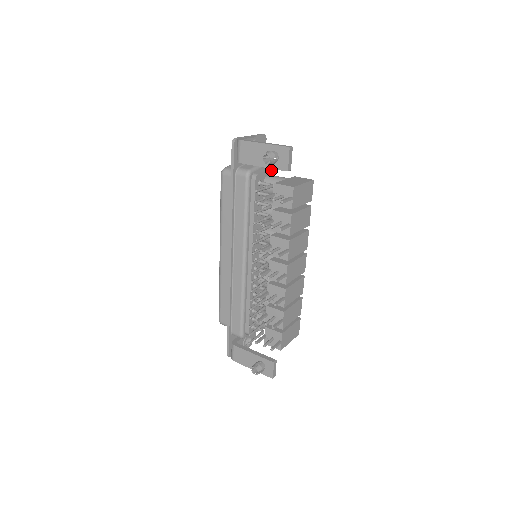
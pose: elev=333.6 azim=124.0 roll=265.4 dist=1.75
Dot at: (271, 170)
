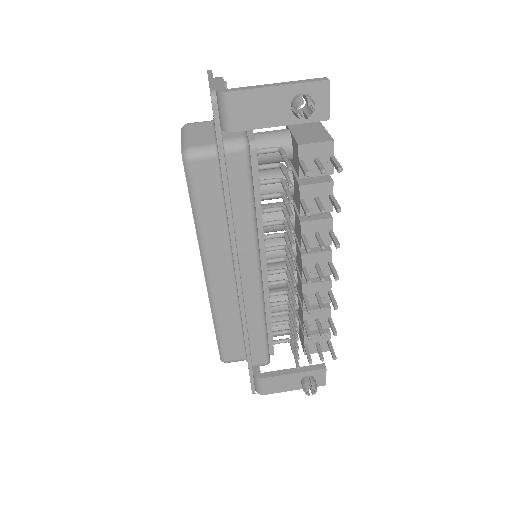
Dot at: occluded
